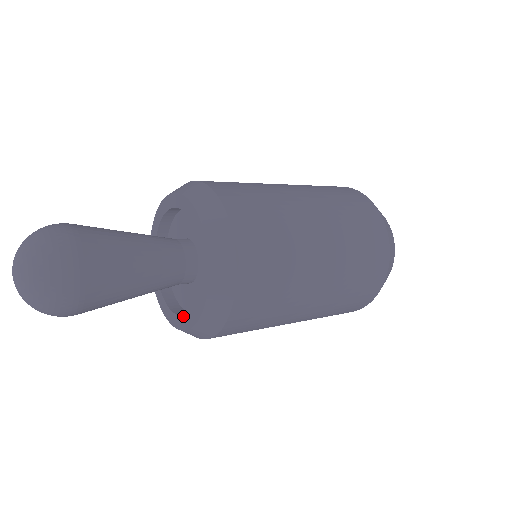
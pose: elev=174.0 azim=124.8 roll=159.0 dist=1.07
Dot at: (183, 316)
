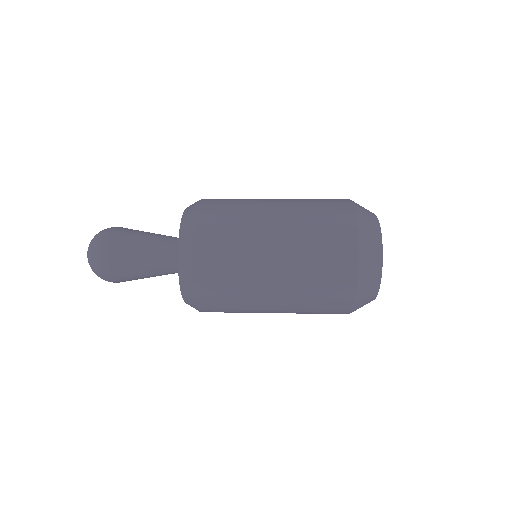
Dot at: occluded
